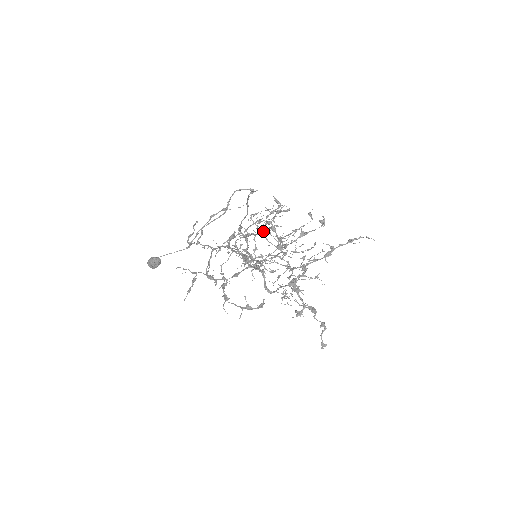
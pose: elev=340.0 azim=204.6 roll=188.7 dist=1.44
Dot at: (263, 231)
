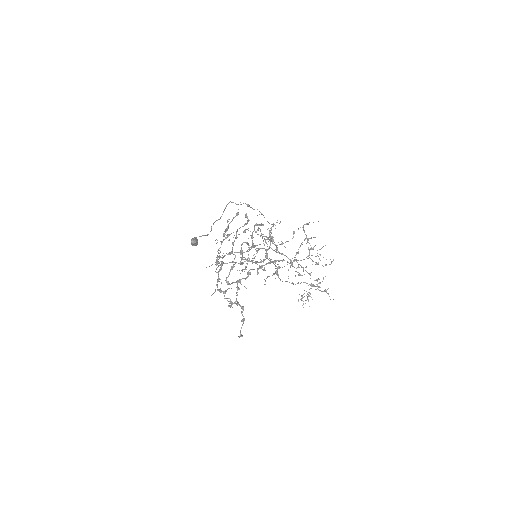
Dot at: occluded
